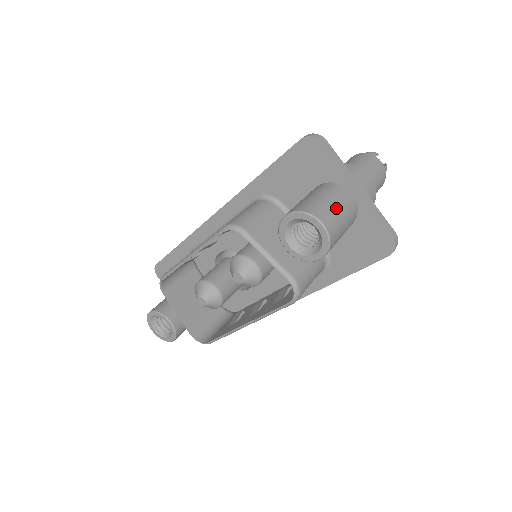
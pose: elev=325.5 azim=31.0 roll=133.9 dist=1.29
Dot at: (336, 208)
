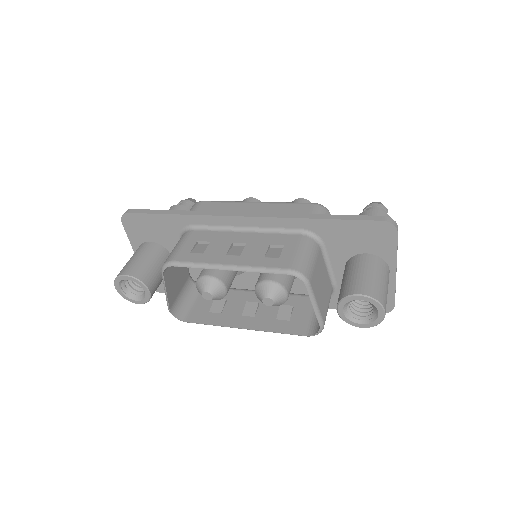
Dot at: (387, 292)
